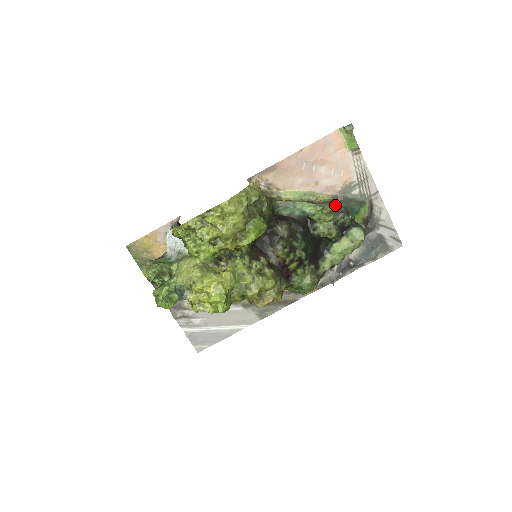
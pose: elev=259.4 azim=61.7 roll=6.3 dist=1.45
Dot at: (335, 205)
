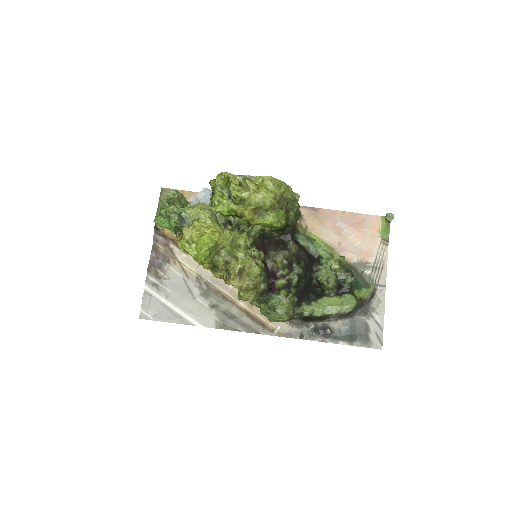
Dot at: (345, 264)
